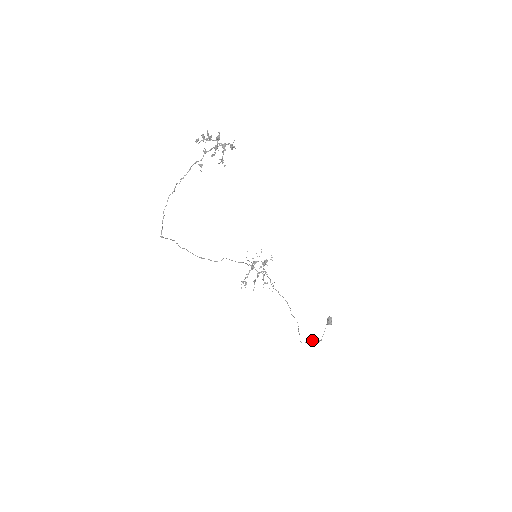
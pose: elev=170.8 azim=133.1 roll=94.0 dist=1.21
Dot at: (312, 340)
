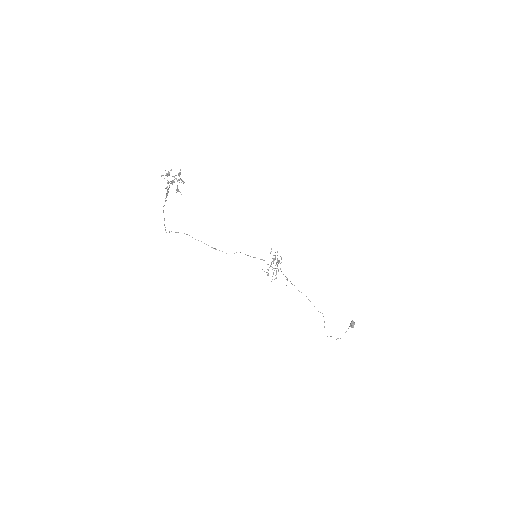
Dot at: (331, 336)
